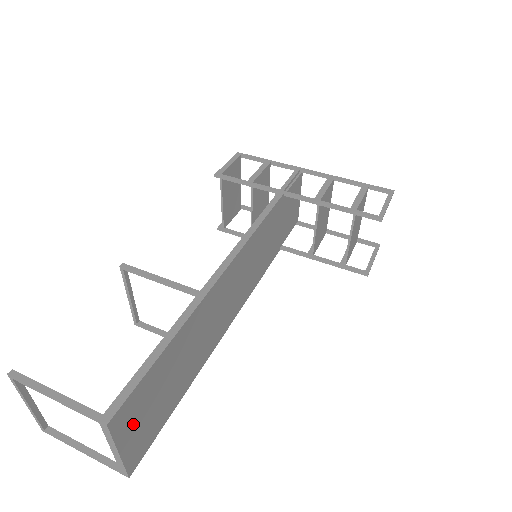
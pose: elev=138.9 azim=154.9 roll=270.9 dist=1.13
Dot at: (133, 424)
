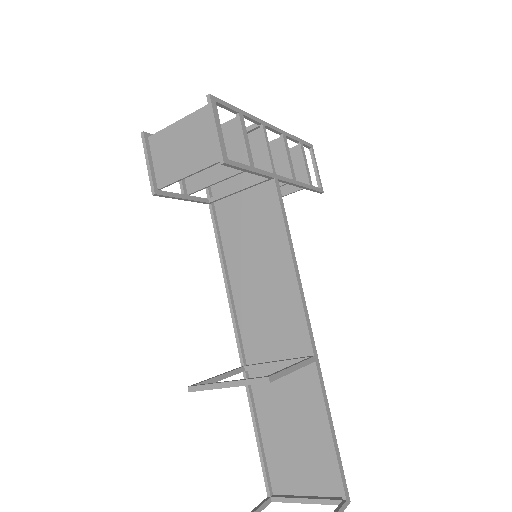
Dot at: (313, 479)
